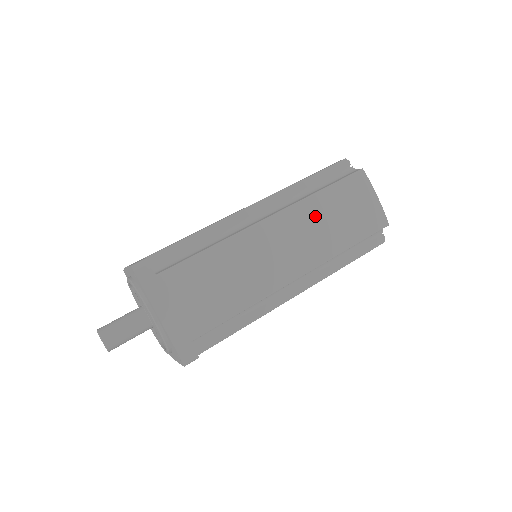
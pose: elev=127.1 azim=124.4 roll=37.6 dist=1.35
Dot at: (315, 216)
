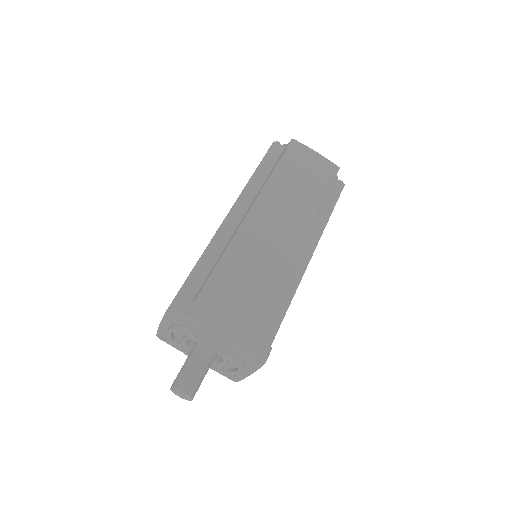
Dot at: (283, 190)
